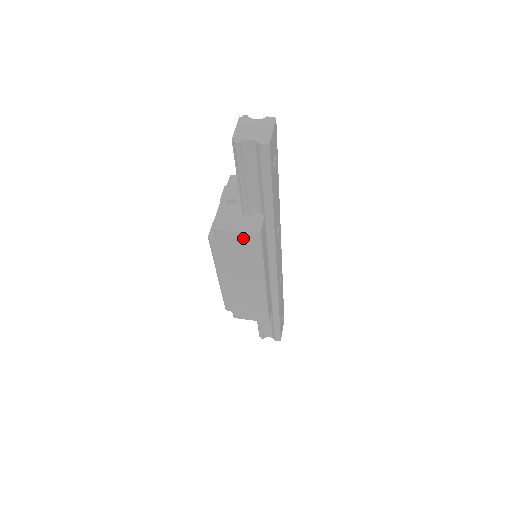
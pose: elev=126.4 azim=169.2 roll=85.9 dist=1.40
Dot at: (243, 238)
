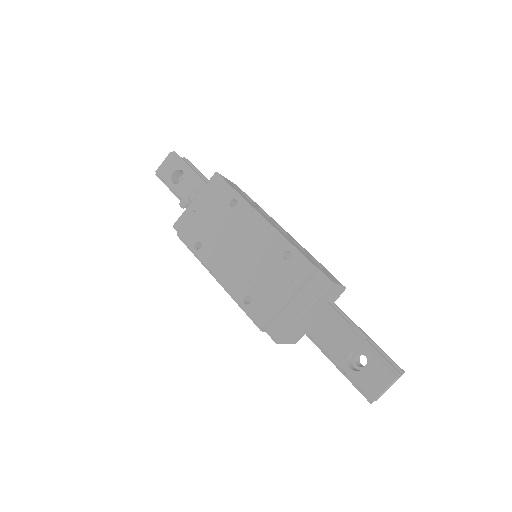
Dot at: occluded
